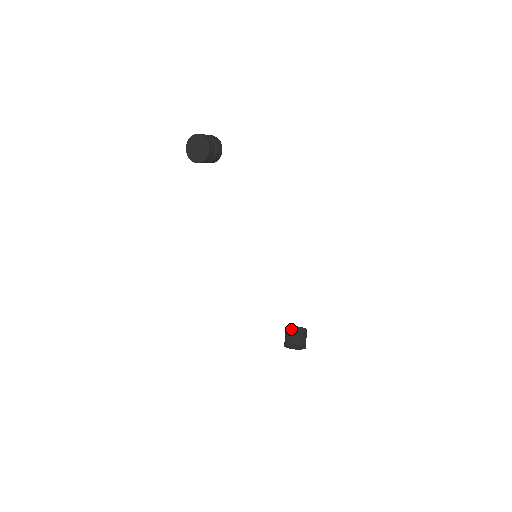
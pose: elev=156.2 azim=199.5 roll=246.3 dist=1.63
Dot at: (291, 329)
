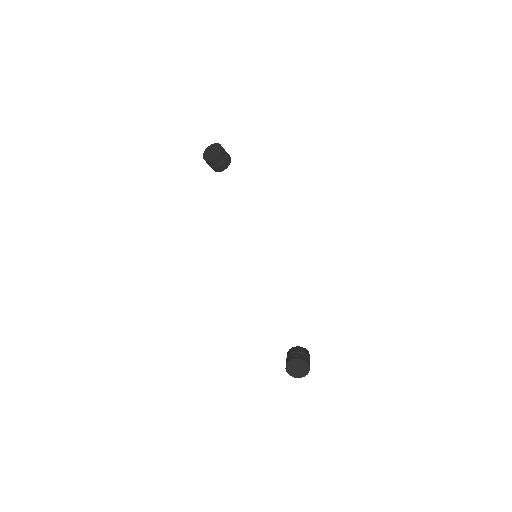
Dot at: (292, 349)
